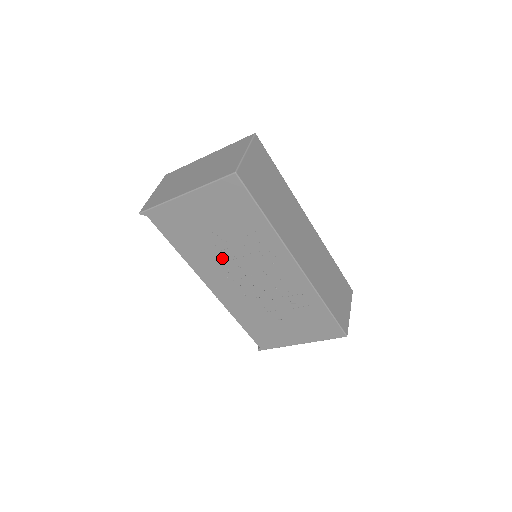
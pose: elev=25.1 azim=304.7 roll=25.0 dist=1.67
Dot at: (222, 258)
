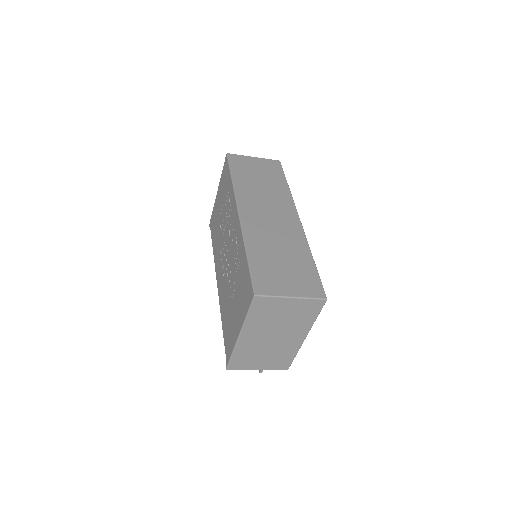
Dot at: (221, 239)
